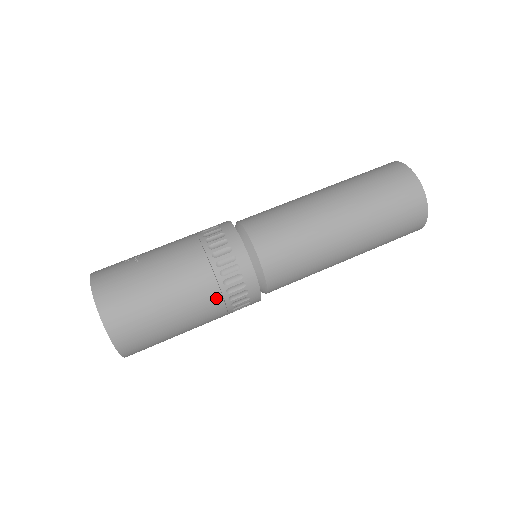
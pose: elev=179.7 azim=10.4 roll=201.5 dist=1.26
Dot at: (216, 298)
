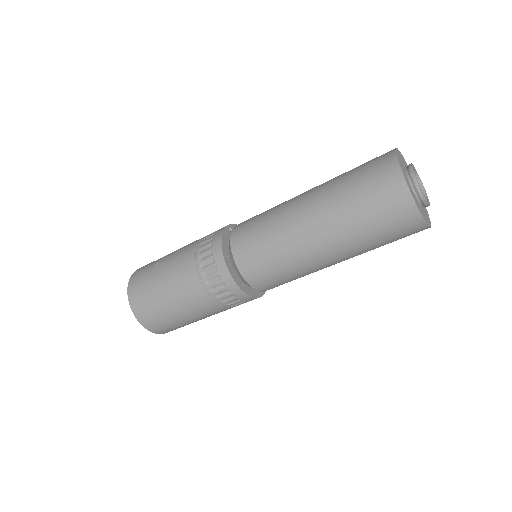
Dot at: (209, 301)
